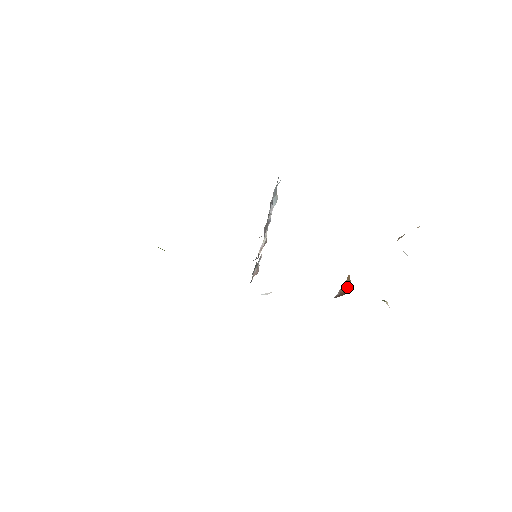
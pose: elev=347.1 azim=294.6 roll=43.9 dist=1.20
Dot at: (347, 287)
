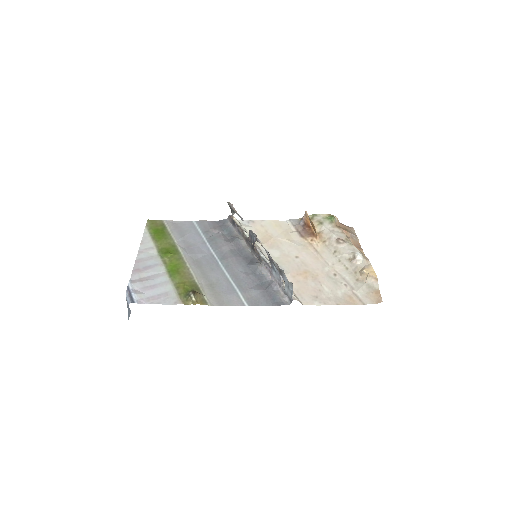
Dot at: (310, 222)
